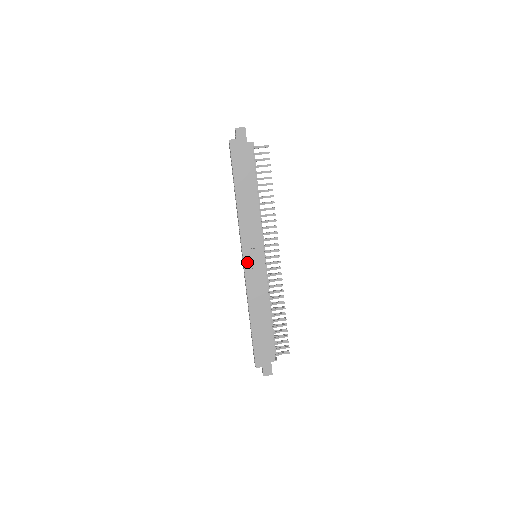
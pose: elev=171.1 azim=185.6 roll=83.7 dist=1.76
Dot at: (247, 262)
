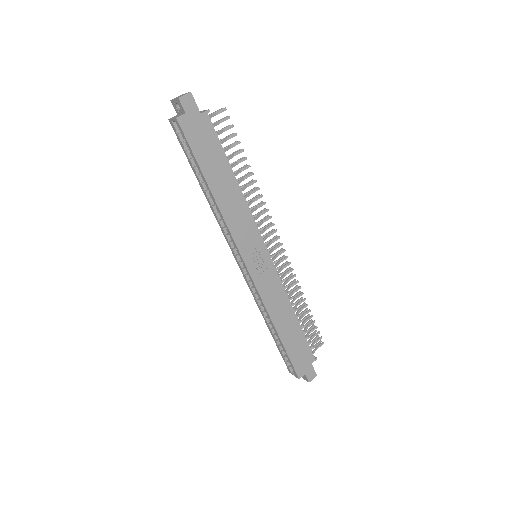
Dot at: (252, 269)
